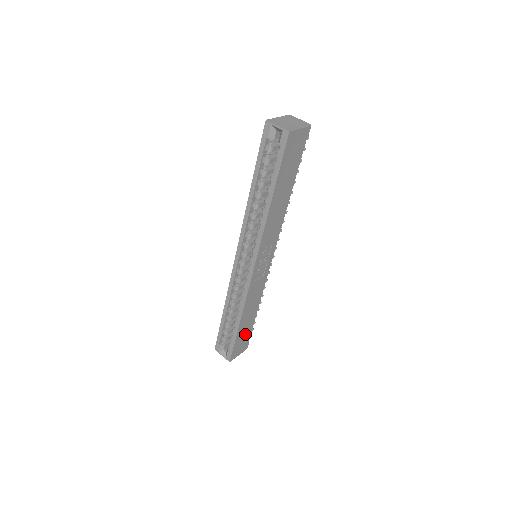
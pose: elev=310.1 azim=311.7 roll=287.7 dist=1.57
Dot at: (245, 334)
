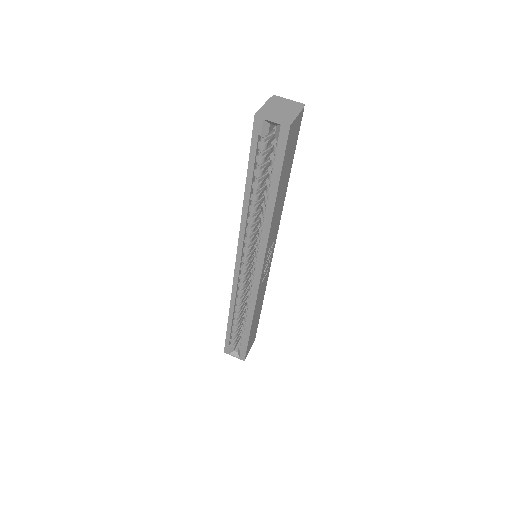
Dot at: (254, 330)
